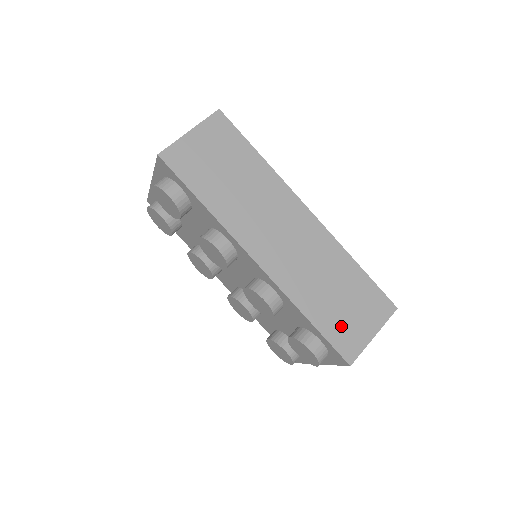
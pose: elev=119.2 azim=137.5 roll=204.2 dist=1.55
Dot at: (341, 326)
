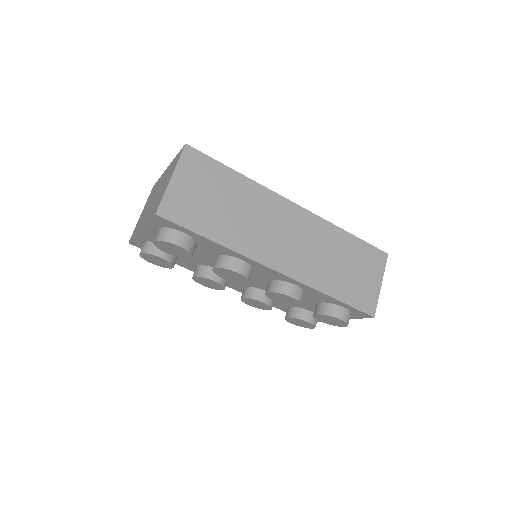
Dot at: (356, 290)
